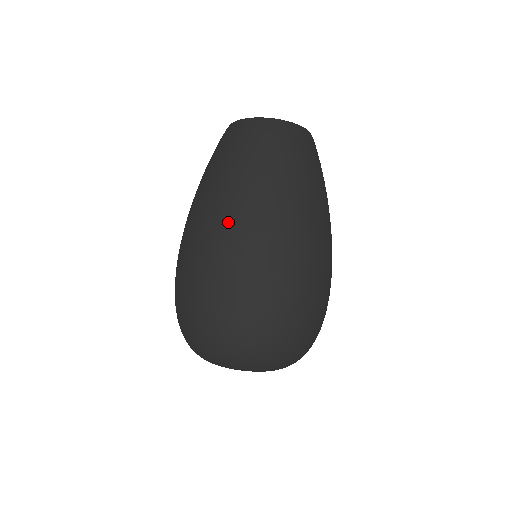
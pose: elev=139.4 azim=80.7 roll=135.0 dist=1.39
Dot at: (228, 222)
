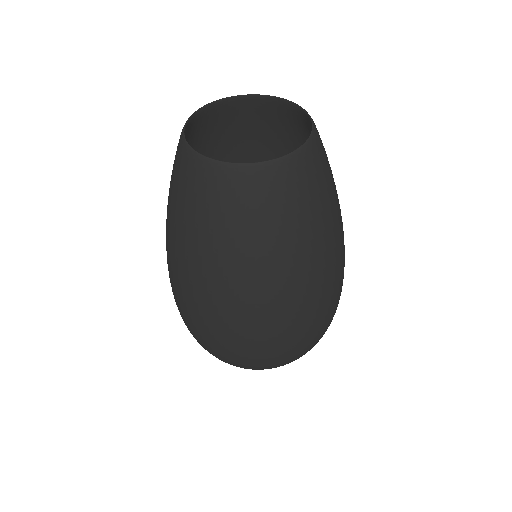
Dot at: (238, 310)
